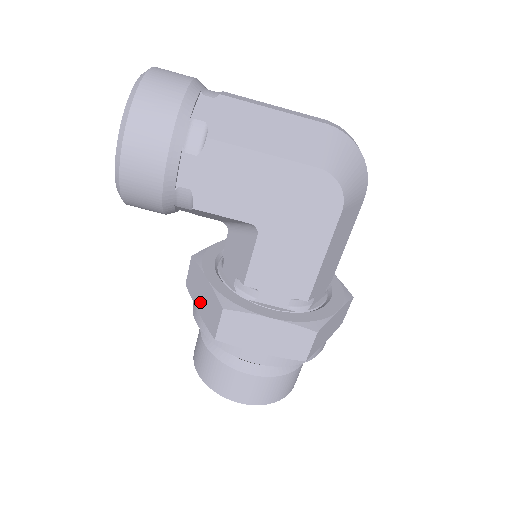
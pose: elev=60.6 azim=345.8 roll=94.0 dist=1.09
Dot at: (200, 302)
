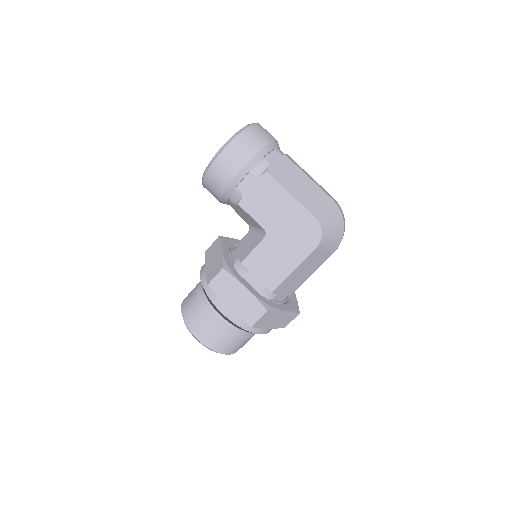
Dot at: (210, 263)
